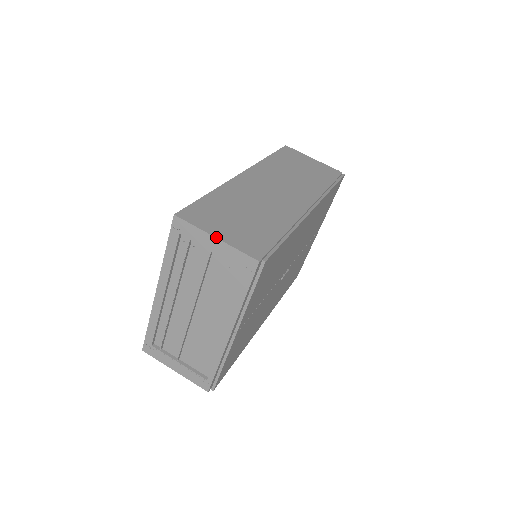
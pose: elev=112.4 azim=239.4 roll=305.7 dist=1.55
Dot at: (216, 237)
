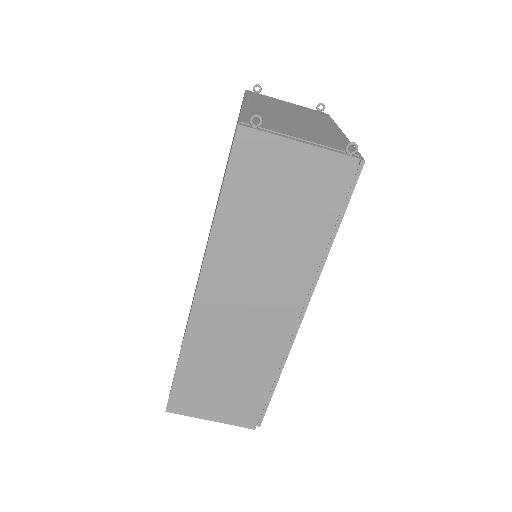
Dot at: occluded
